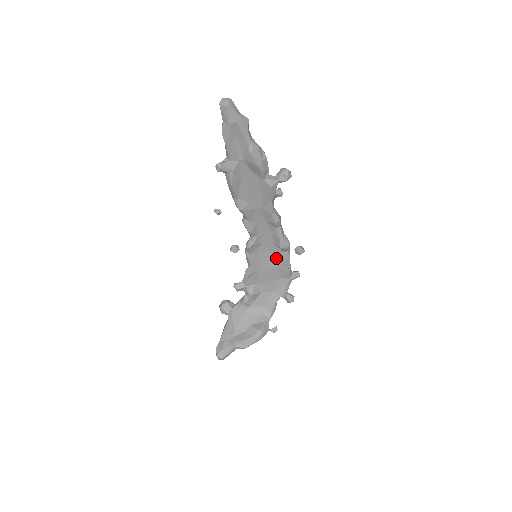
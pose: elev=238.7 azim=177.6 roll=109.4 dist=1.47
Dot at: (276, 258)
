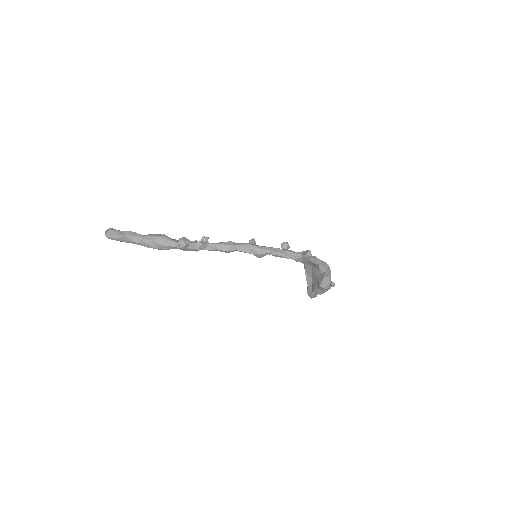
Dot at: occluded
